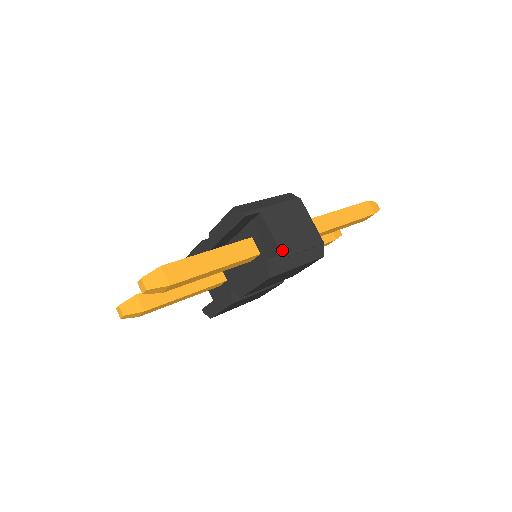
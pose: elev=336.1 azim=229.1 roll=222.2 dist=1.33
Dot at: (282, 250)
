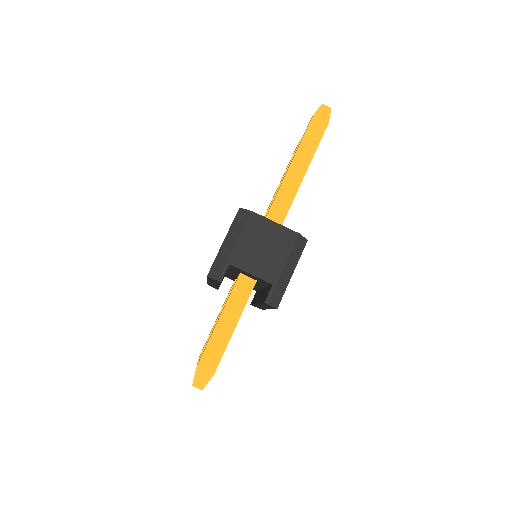
Dot at: (270, 280)
